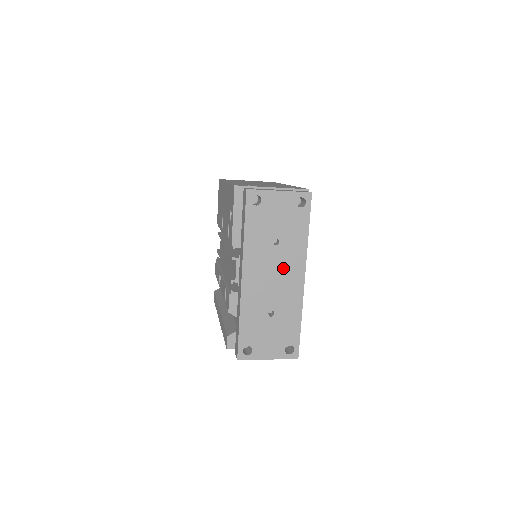
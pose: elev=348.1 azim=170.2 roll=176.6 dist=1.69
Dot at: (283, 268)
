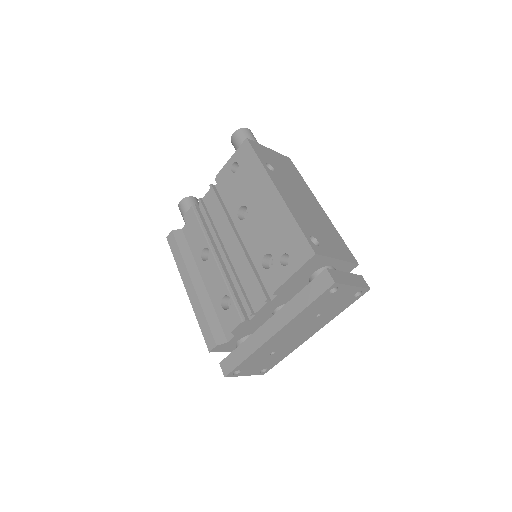
Dot at: (307, 329)
